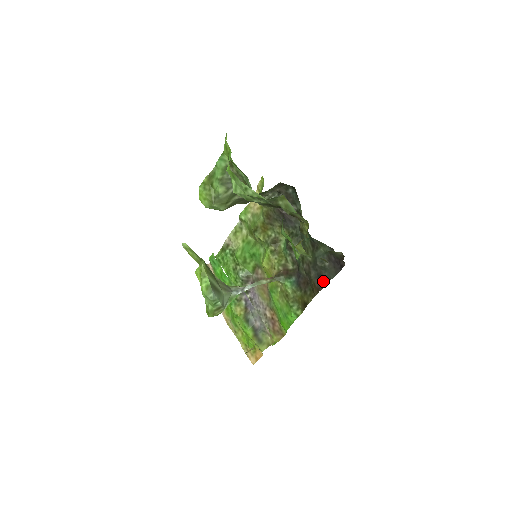
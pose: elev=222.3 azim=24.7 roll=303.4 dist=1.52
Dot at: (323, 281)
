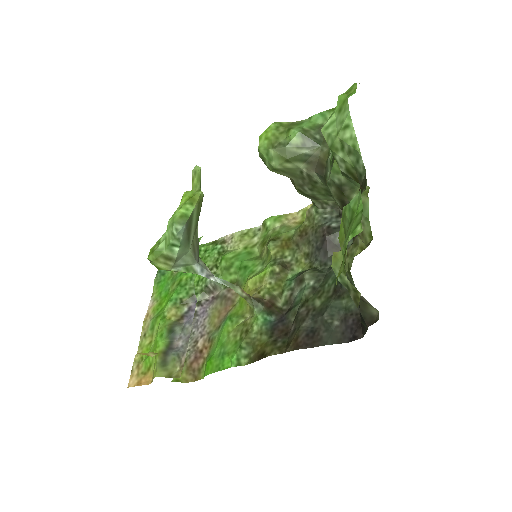
Dot at: (313, 340)
